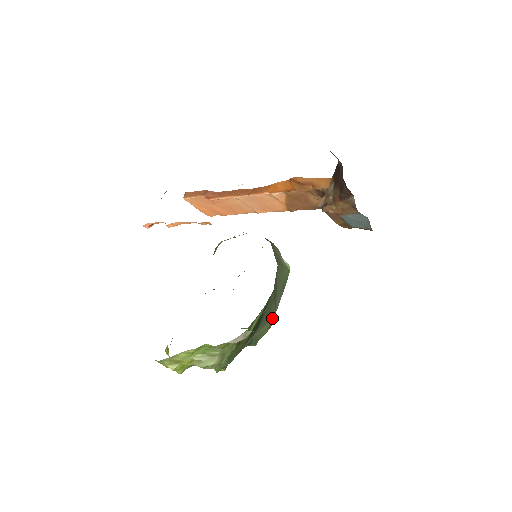
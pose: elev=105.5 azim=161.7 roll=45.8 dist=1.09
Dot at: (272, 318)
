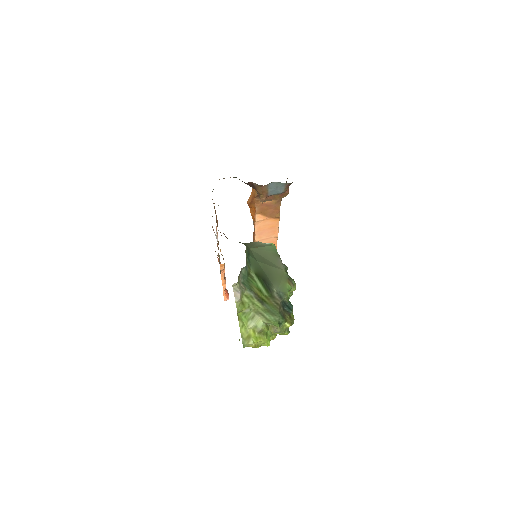
Dot at: (284, 275)
